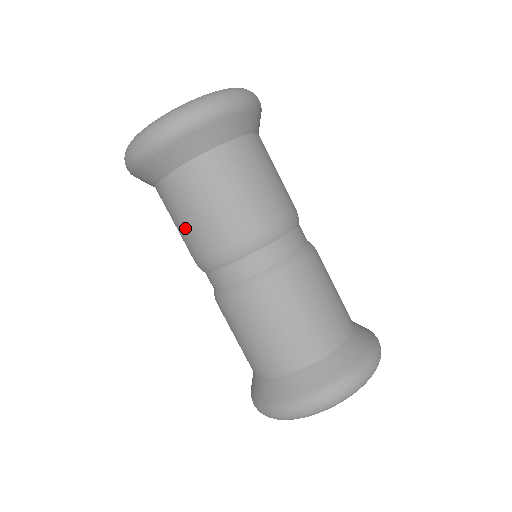
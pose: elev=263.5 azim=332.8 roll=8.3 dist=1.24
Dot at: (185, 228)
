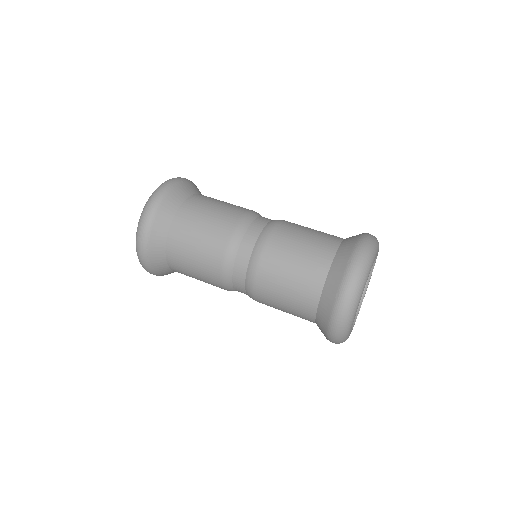
Dot at: (212, 219)
